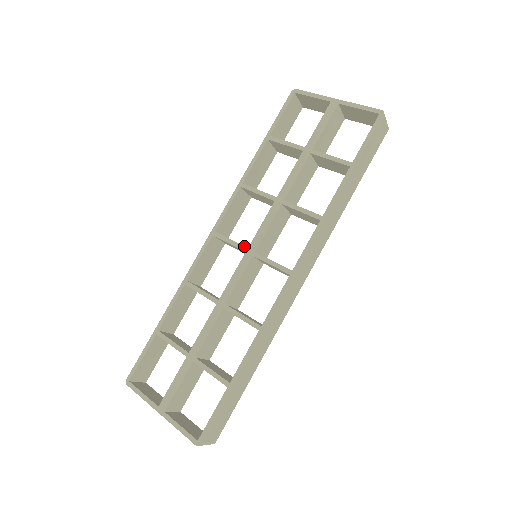
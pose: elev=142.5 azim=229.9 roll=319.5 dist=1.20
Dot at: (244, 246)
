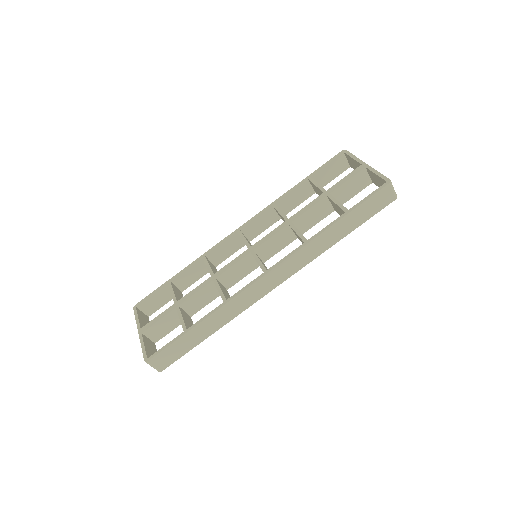
Dot at: occluded
